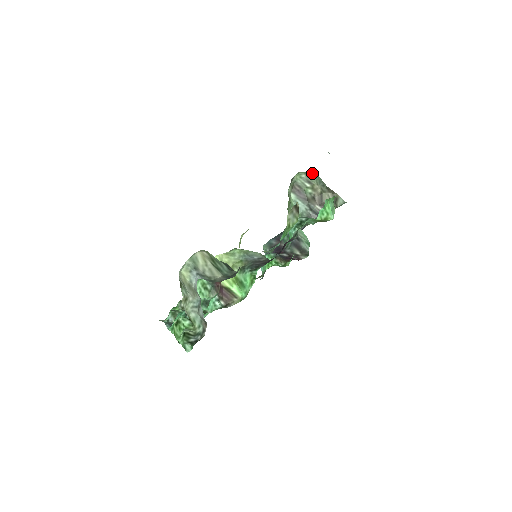
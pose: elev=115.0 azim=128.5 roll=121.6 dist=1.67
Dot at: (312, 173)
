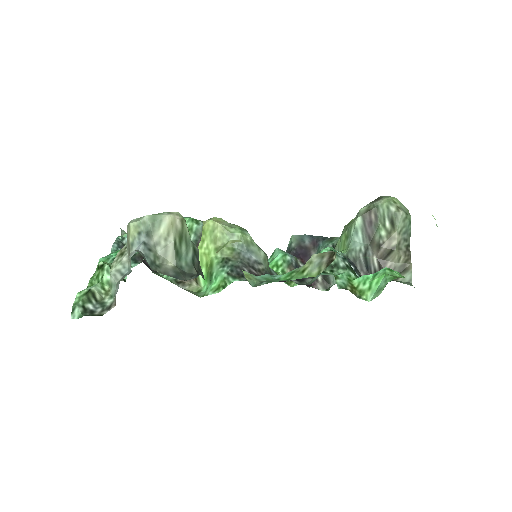
Dot at: (407, 213)
